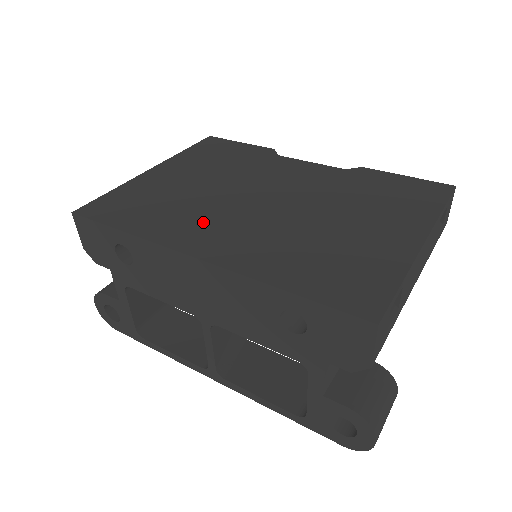
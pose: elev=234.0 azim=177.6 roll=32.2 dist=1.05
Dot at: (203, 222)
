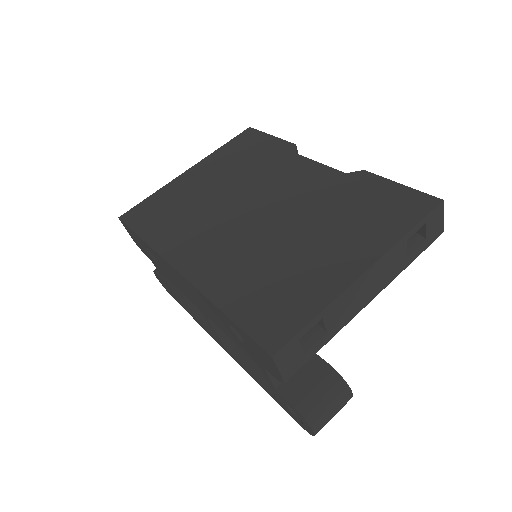
Dot at: (199, 234)
